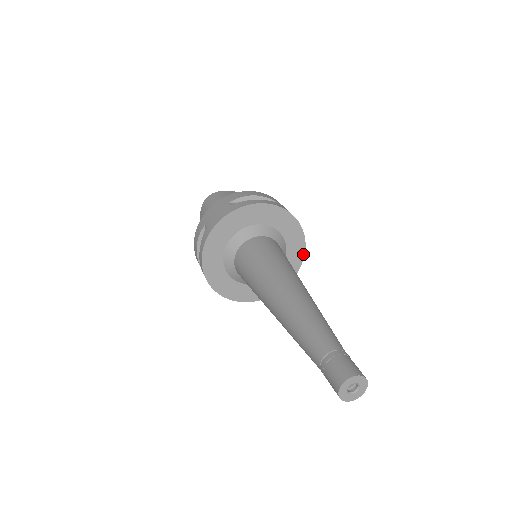
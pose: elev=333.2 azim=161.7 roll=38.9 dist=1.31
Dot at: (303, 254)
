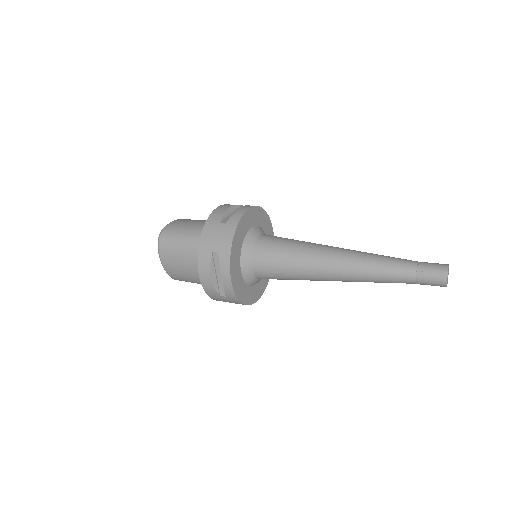
Dot at: occluded
